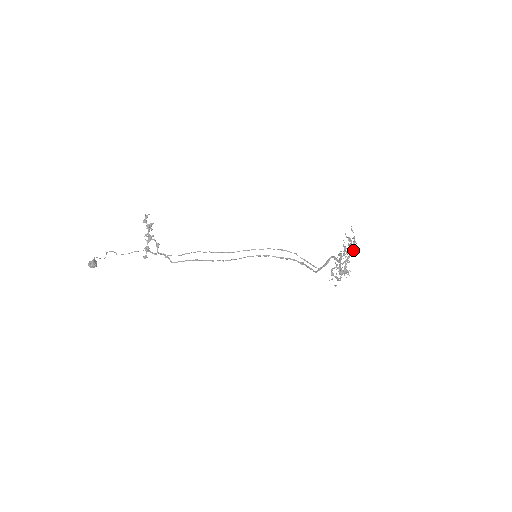
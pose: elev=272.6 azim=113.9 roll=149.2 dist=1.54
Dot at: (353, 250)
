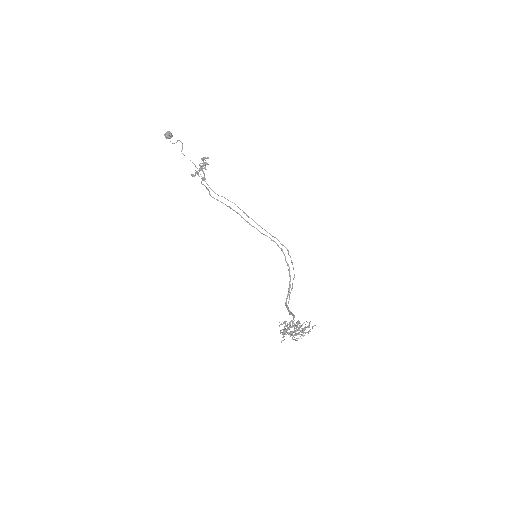
Dot at: occluded
